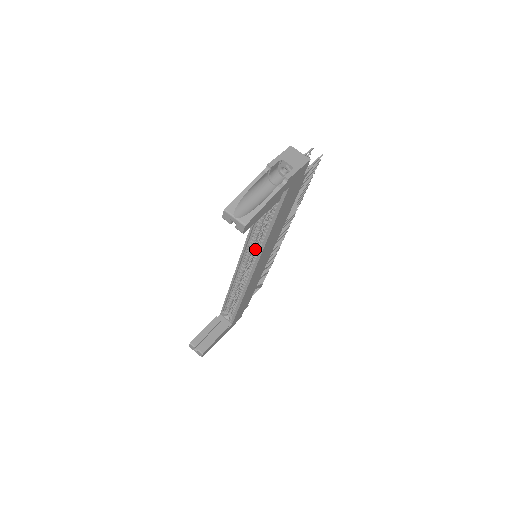
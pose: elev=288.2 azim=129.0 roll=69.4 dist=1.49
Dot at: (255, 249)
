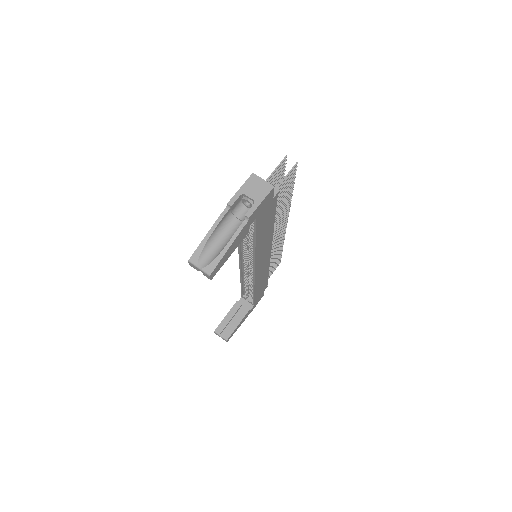
Dot at: occluded
